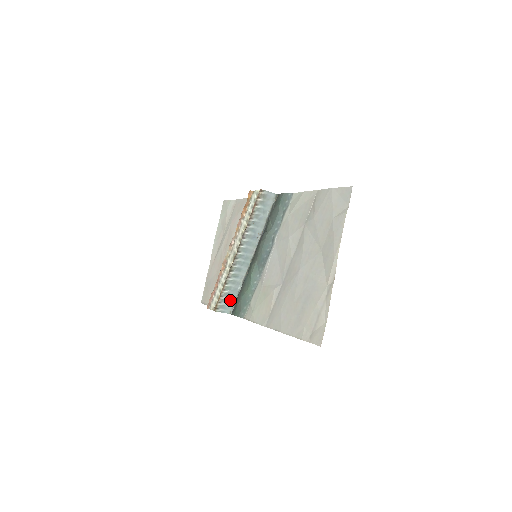
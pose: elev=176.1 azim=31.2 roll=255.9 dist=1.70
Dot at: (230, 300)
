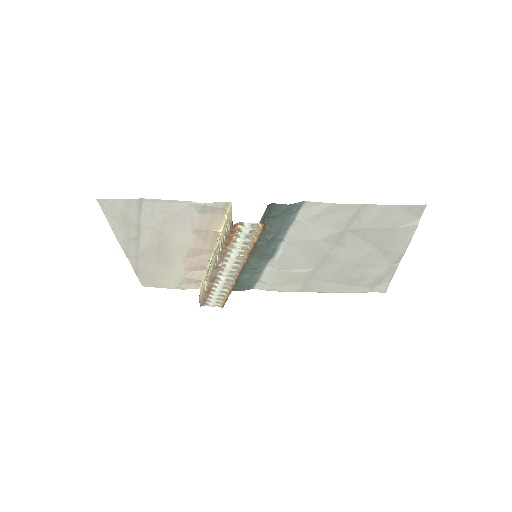
Dot at: occluded
